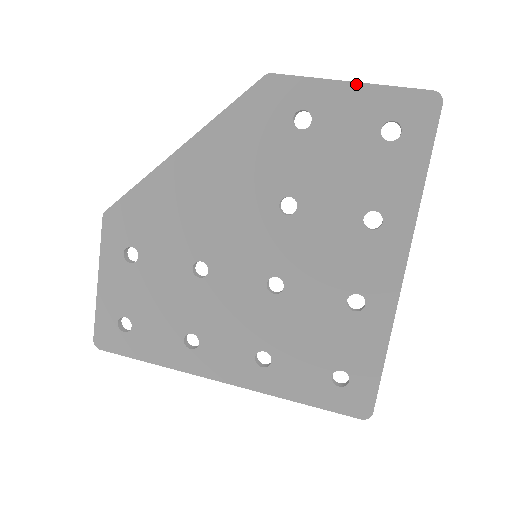
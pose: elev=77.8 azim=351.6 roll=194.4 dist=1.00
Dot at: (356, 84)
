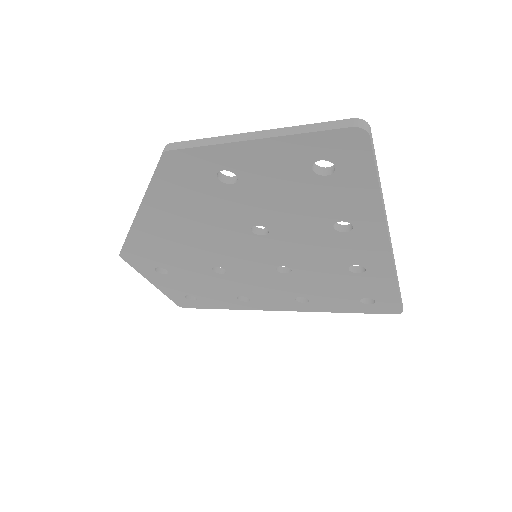
Dot at: (261, 140)
